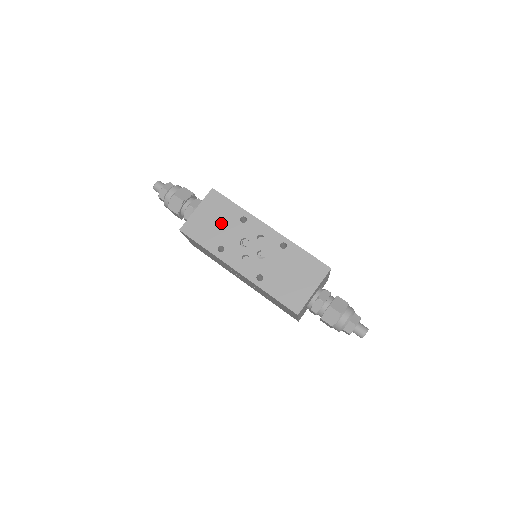
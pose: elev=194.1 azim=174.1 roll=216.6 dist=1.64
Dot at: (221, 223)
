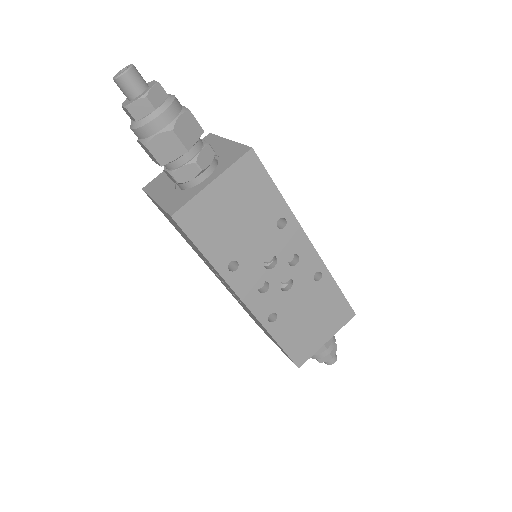
Dot at: (247, 221)
